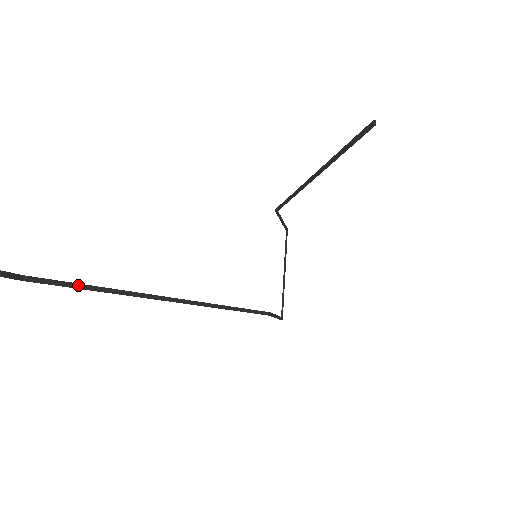
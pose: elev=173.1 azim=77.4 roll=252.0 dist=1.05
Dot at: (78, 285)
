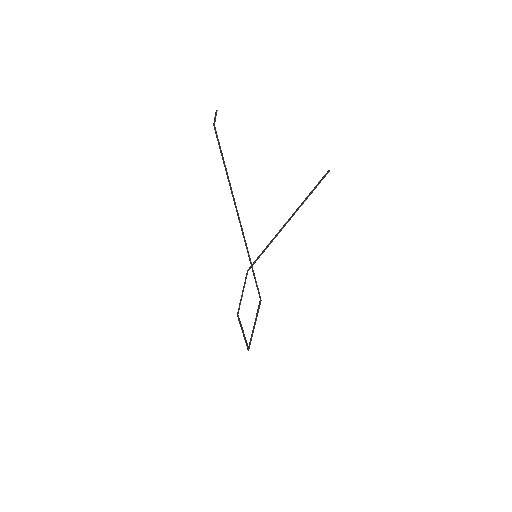
Dot at: (222, 154)
